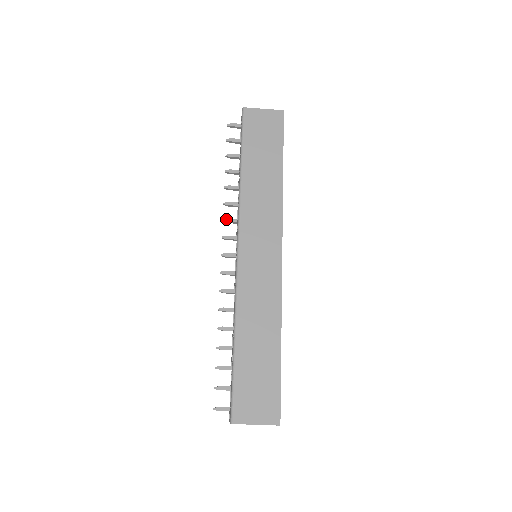
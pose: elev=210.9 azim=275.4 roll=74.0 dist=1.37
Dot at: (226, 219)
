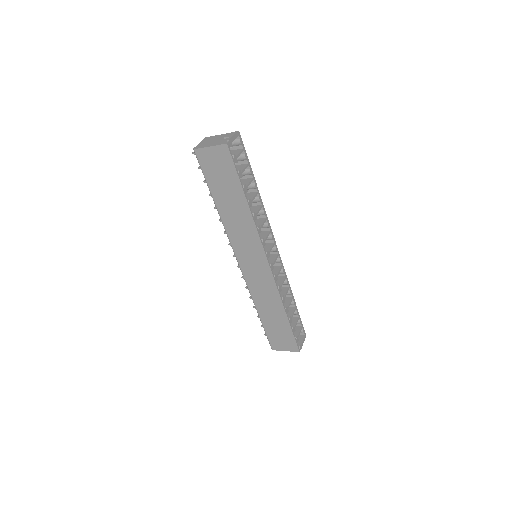
Dot at: (225, 232)
